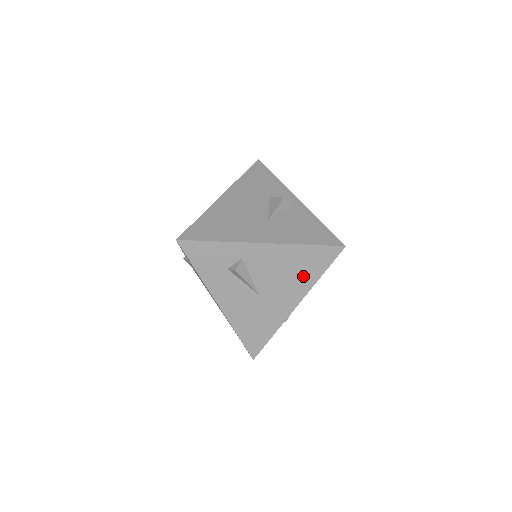
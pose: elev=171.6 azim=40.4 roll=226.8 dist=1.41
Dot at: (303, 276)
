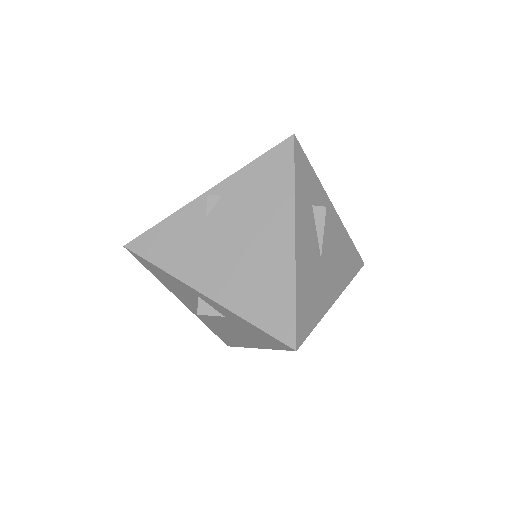
Dot at: (345, 268)
